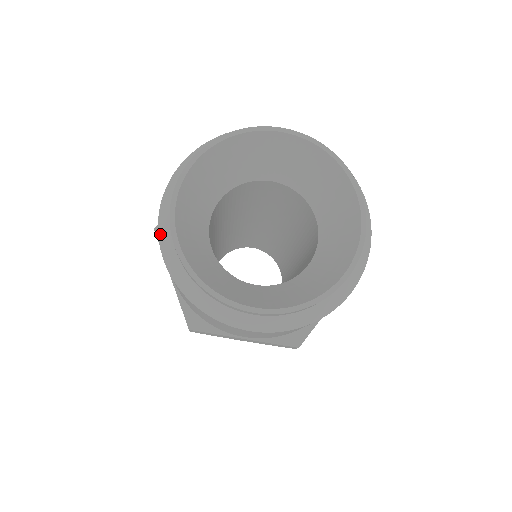
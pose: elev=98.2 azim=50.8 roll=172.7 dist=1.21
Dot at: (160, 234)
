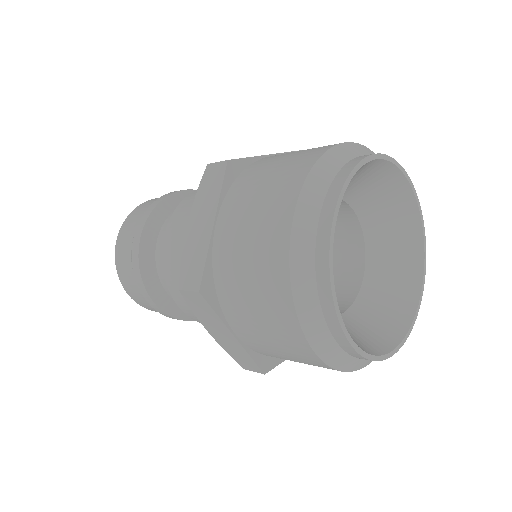
Dot at: (304, 193)
